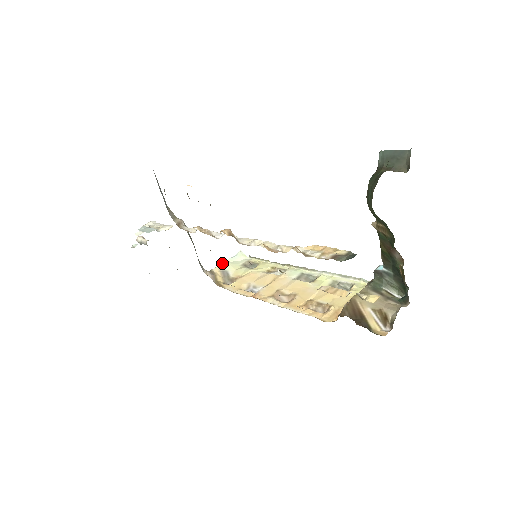
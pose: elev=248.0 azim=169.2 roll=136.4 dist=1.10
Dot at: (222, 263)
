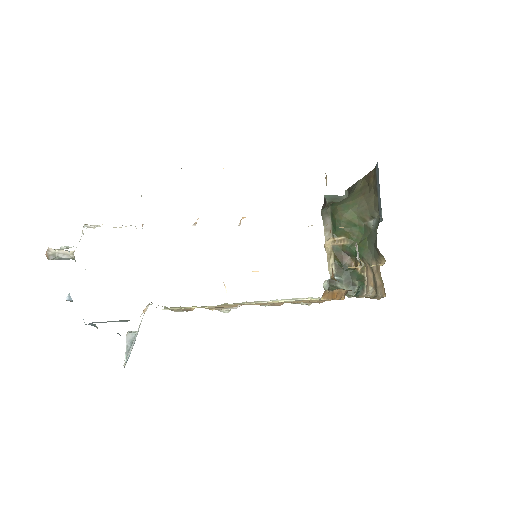
Dot at: (150, 304)
